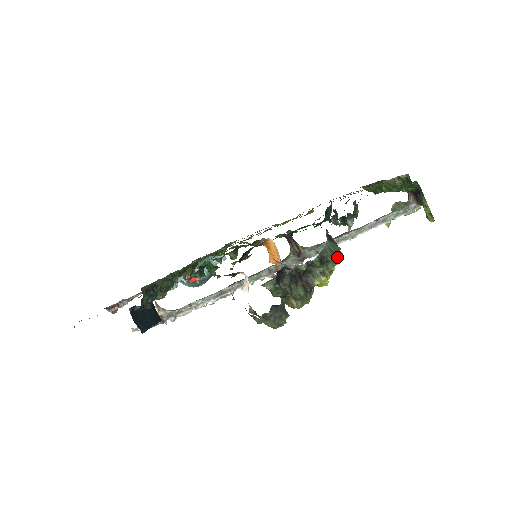
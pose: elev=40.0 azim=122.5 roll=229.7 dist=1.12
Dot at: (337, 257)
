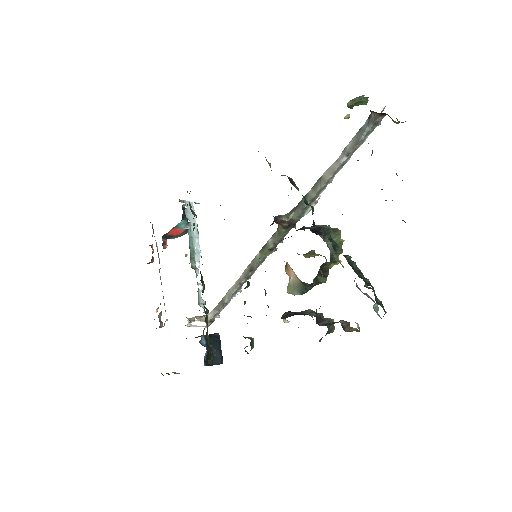
Dot at: (340, 243)
